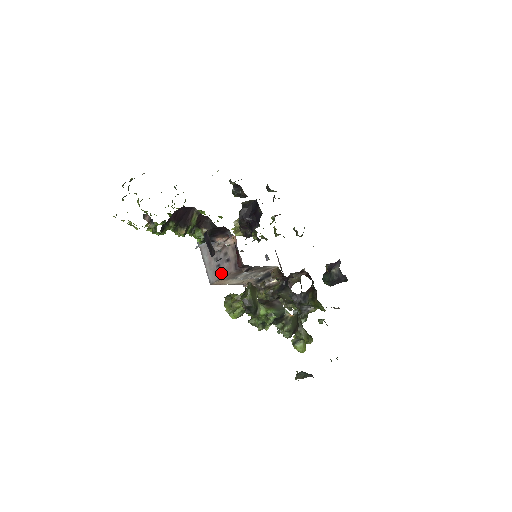
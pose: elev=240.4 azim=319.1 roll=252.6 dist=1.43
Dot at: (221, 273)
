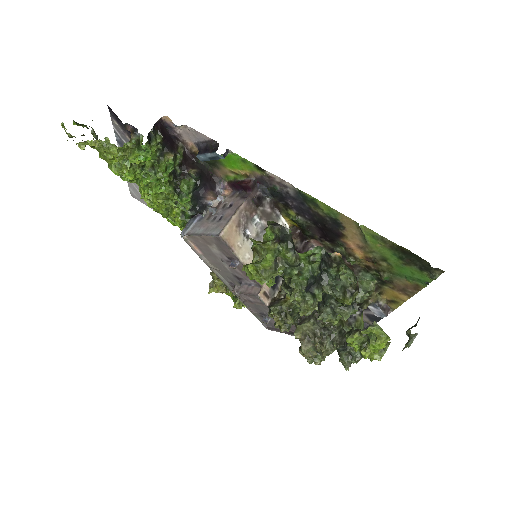
Dot at: (228, 217)
